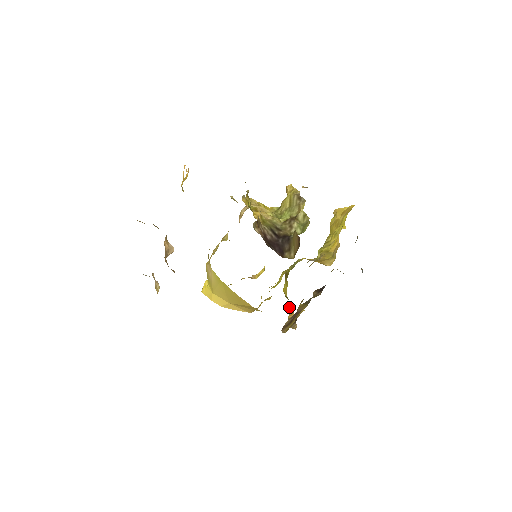
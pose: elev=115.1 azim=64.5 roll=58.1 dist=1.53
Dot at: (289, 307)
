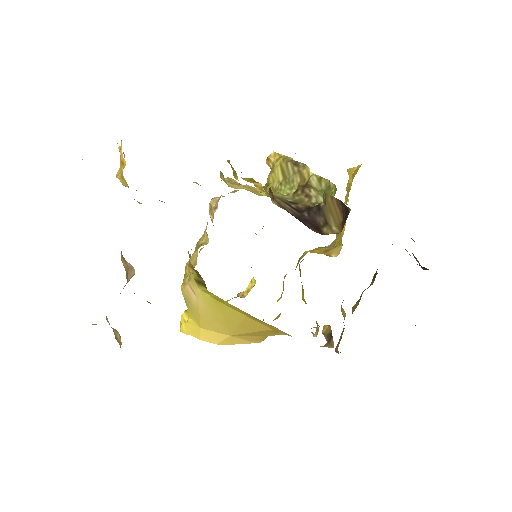
Dot at: occluded
